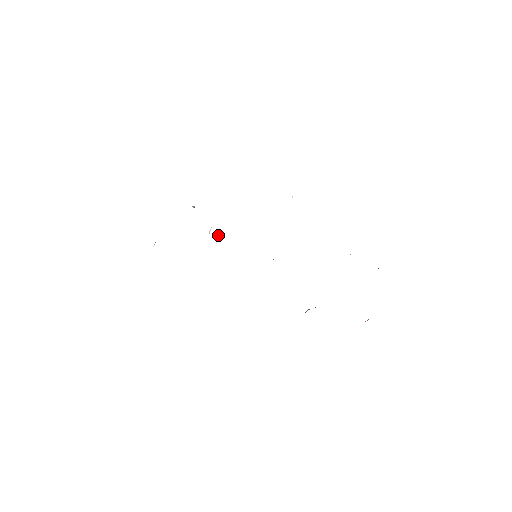
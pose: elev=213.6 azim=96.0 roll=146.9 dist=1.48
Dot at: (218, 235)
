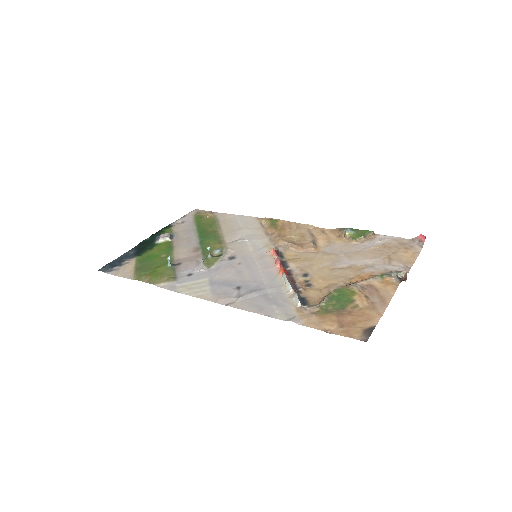
Dot at: (209, 250)
